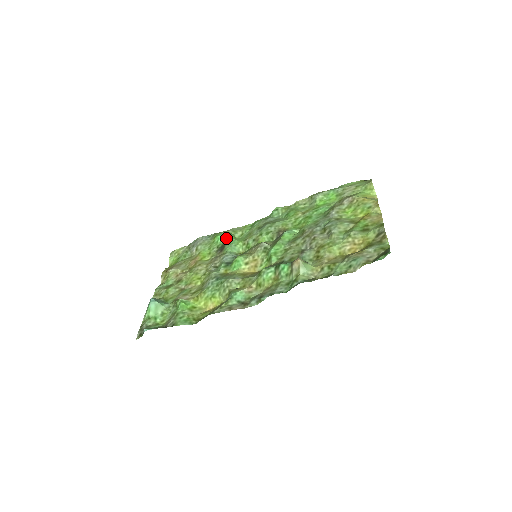
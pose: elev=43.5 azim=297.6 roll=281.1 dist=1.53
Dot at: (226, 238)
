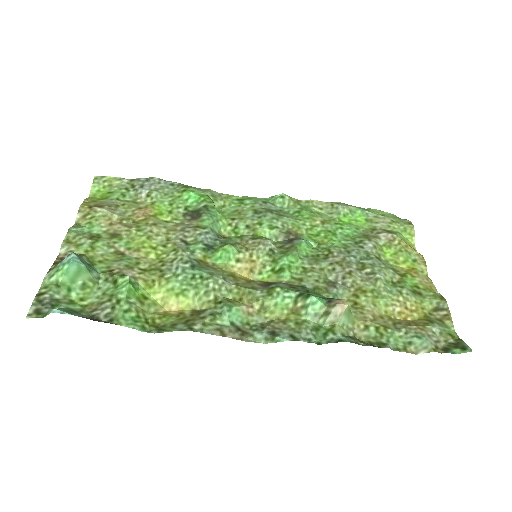
Dot at: (205, 203)
